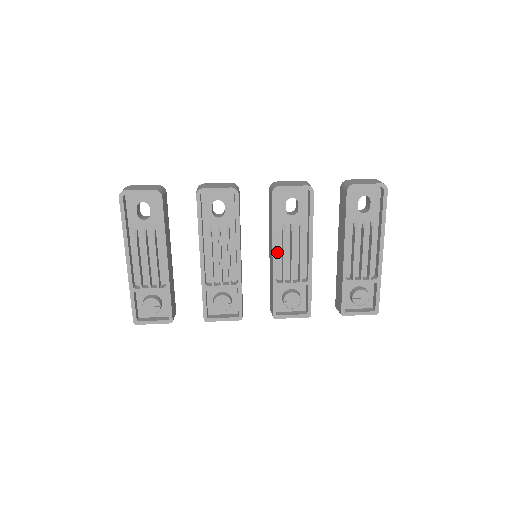
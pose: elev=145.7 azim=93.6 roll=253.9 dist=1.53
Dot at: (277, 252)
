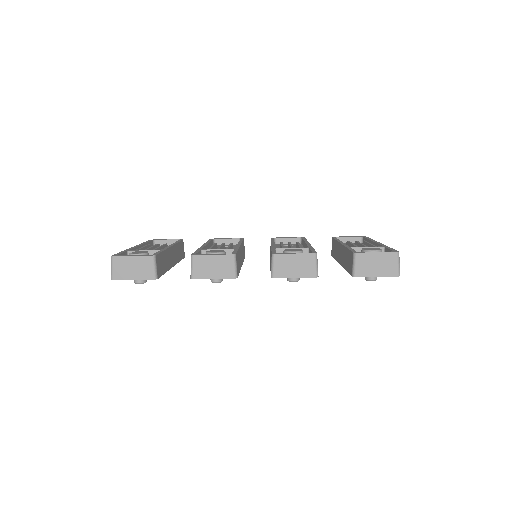
Dot at: occluded
